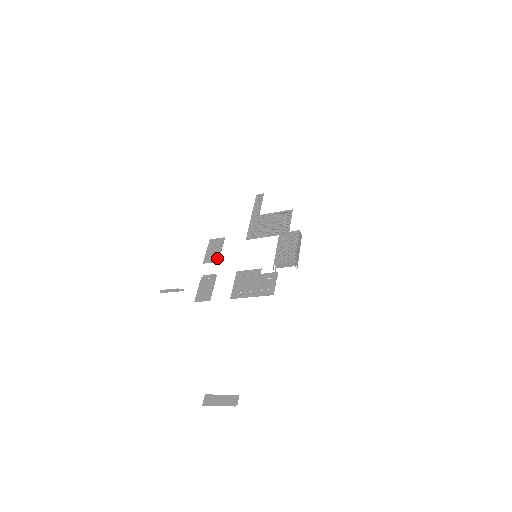
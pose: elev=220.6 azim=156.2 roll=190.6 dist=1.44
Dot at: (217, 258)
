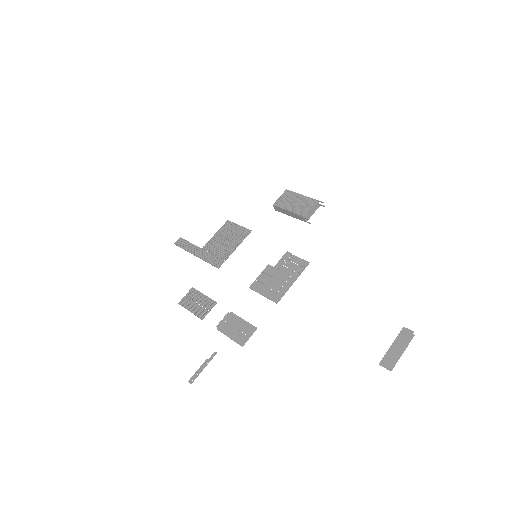
Dot at: (211, 302)
